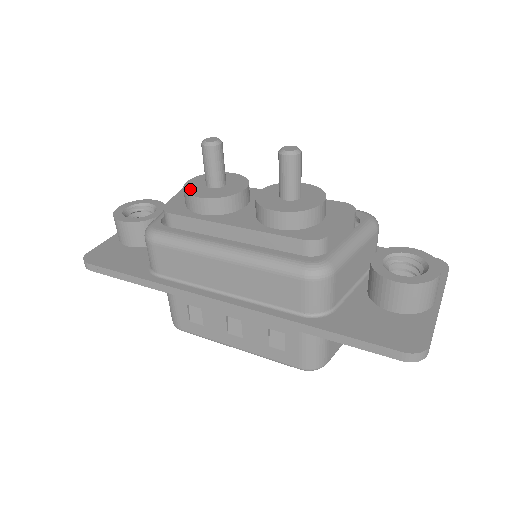
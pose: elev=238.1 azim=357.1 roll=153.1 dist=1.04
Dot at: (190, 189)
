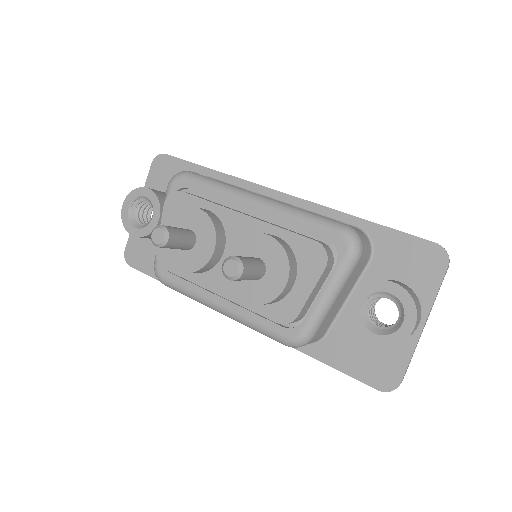
Dot at: (167, 252)
